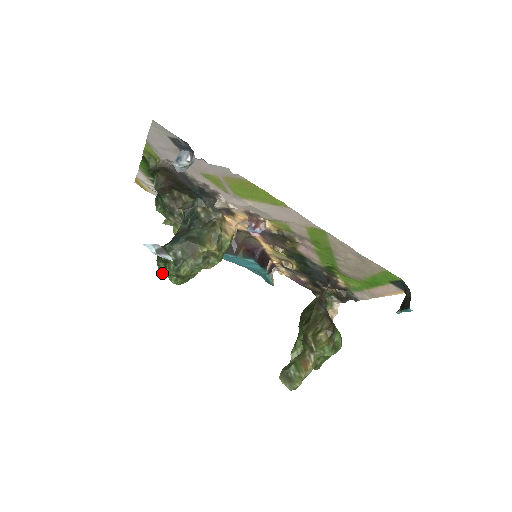
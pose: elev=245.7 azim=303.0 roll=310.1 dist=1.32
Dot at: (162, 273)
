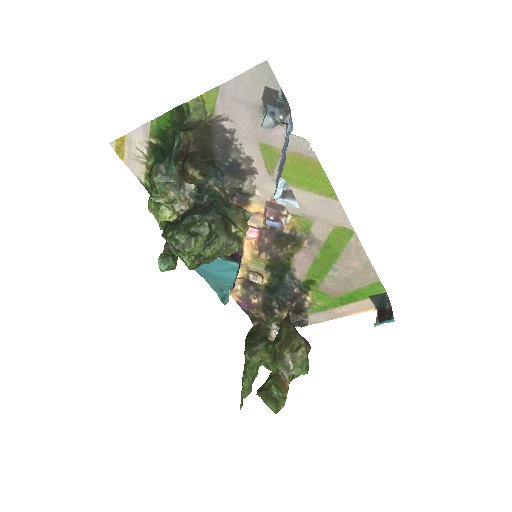
Dot at: (179, 249)
